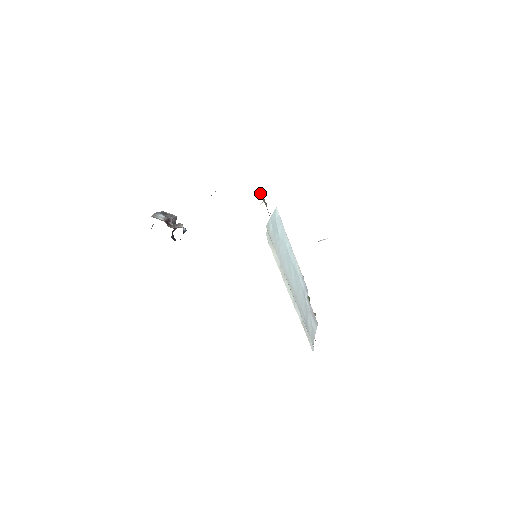
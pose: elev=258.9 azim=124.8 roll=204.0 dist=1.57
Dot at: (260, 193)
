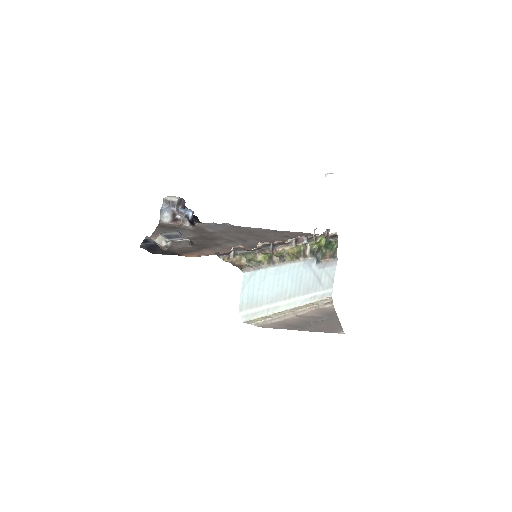
Dot at: (225, 257)
